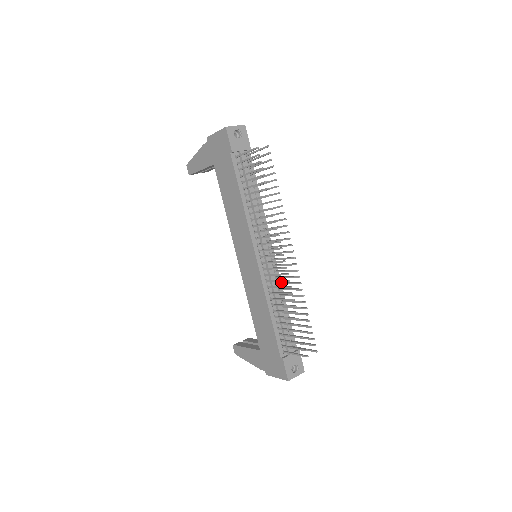
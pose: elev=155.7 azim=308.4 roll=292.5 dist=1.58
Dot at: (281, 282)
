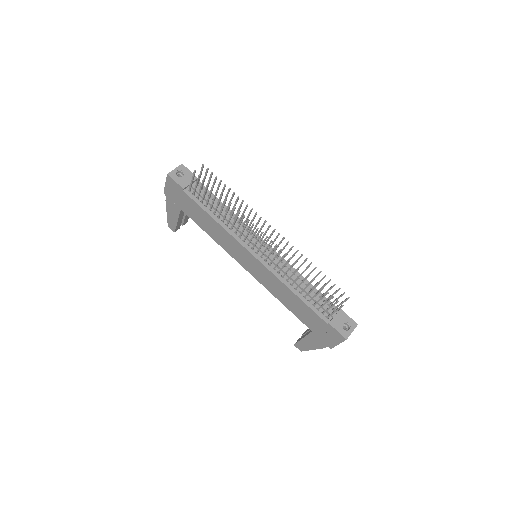
Dot at: occluded
